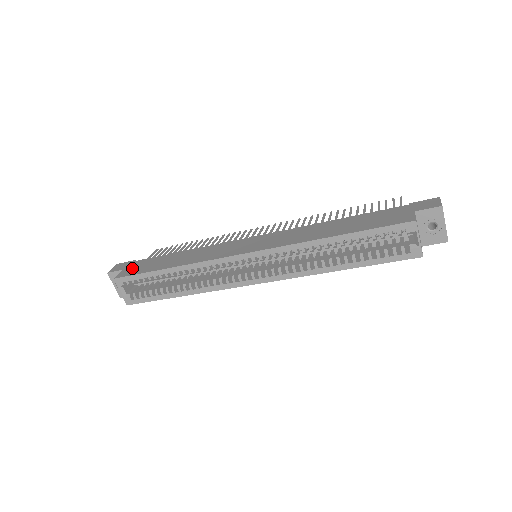
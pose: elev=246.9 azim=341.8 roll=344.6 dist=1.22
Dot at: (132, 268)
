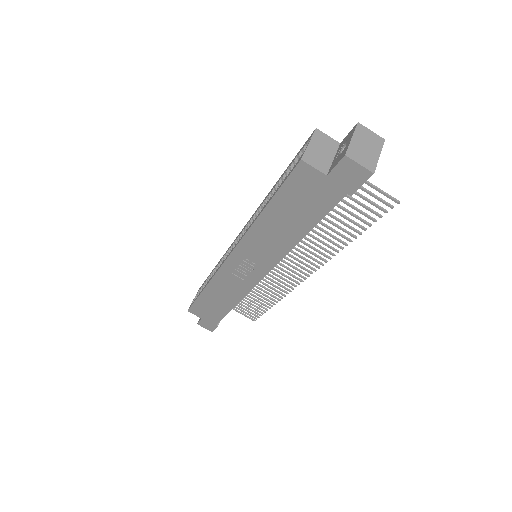
Dot at: occluded
